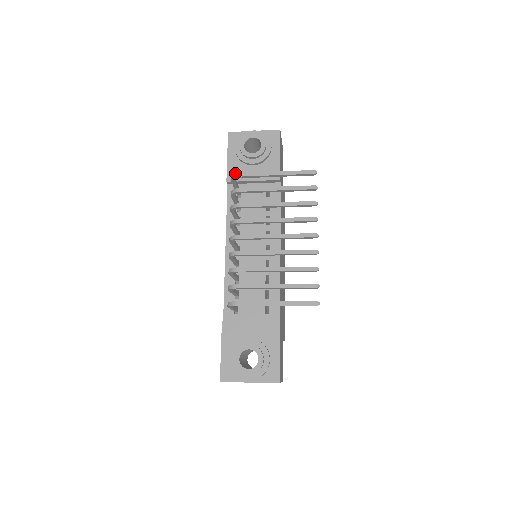
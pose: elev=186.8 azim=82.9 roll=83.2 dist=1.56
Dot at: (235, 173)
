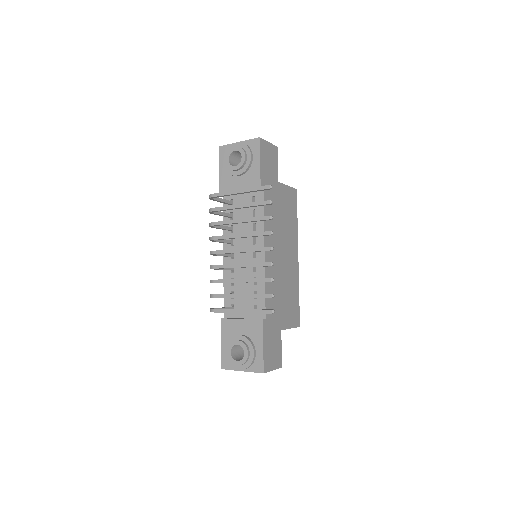
Dot at: (225, 185)
